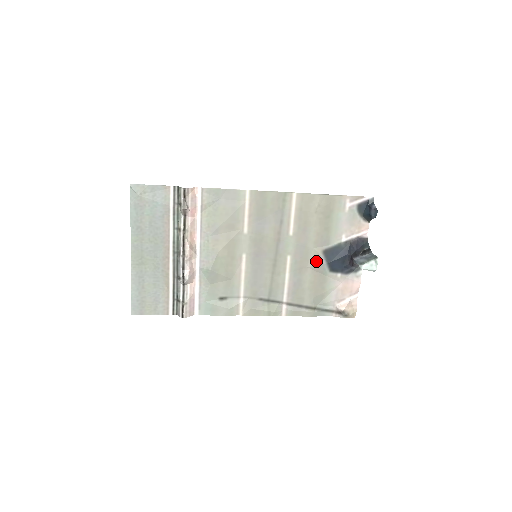
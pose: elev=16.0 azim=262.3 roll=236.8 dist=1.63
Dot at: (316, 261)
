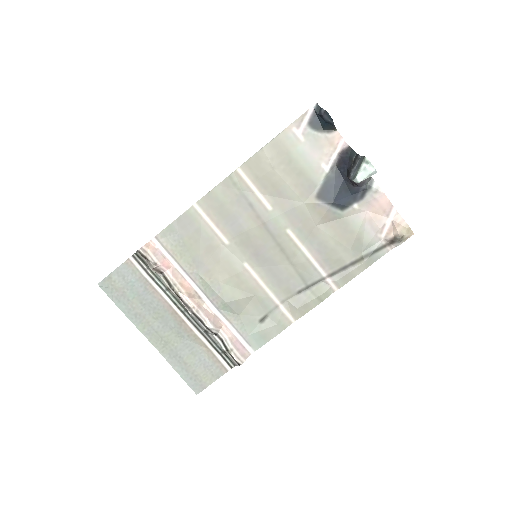
Dot at: (318, 212)
